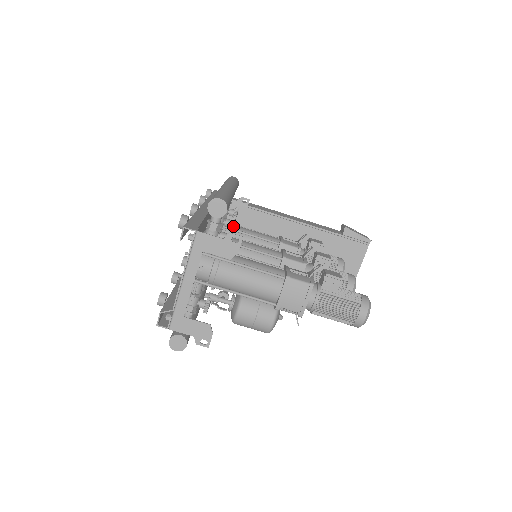
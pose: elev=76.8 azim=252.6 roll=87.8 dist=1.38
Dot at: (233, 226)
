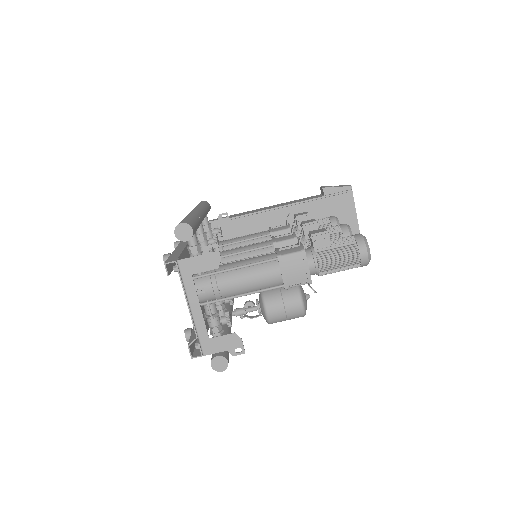
Dot at: (217, 241)
